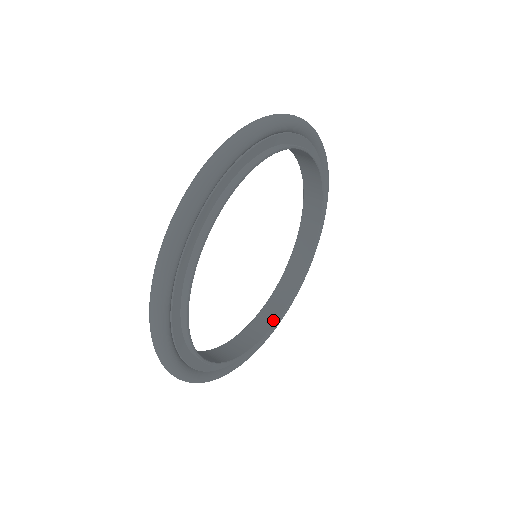
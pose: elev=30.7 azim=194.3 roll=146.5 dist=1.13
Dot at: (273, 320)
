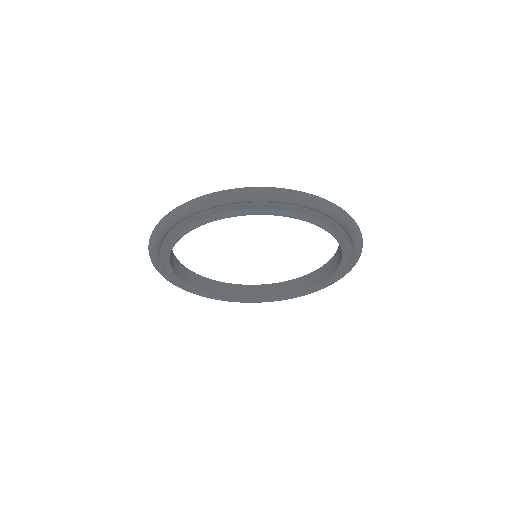
Dot at: (257, 297)
